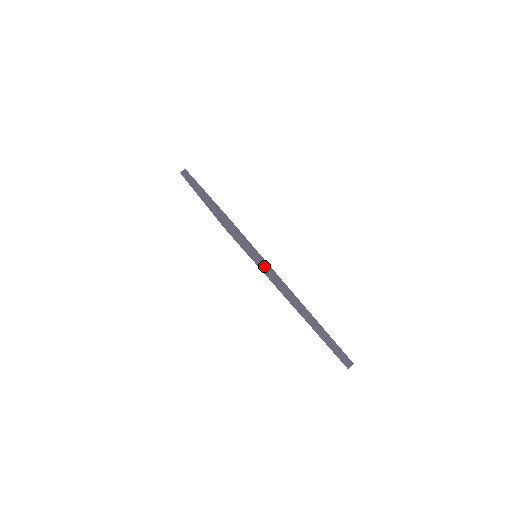
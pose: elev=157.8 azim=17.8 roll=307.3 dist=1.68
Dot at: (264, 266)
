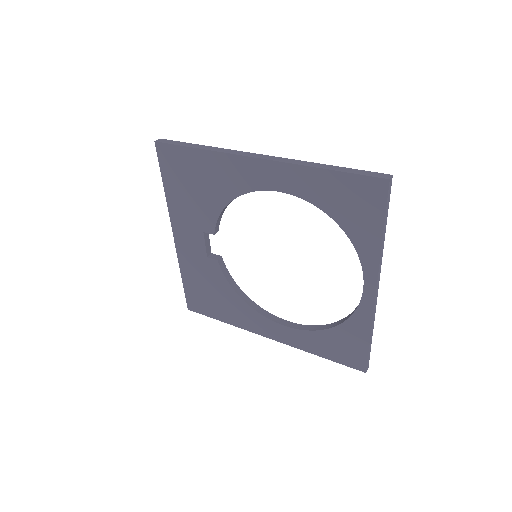
Dot at: (383, 238)
